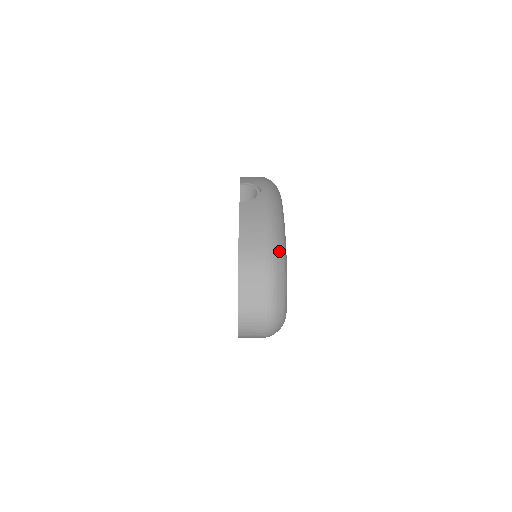
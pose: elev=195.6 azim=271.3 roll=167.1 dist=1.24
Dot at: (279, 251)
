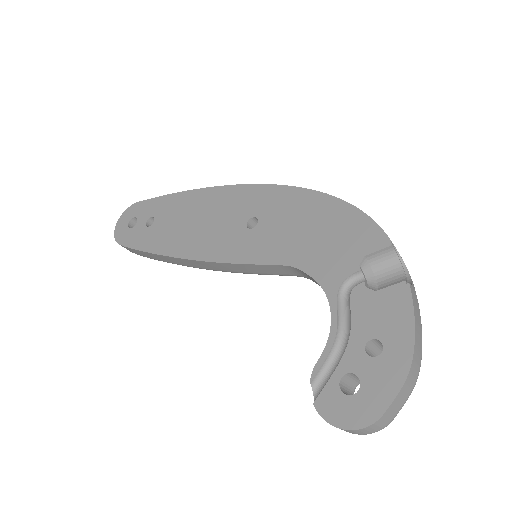
Dot at: occluded
